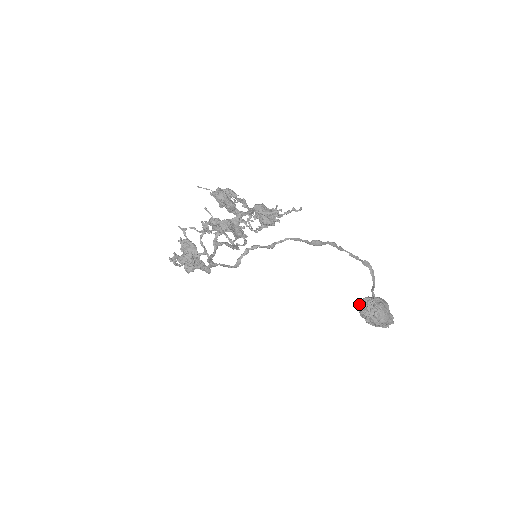
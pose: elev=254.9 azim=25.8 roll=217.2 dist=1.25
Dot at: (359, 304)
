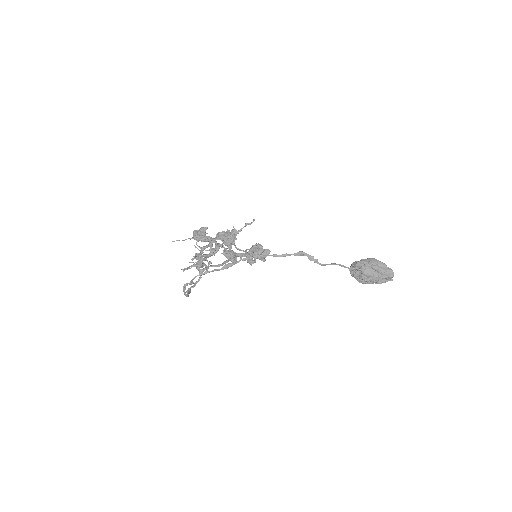
Dot at: (349, 270)
